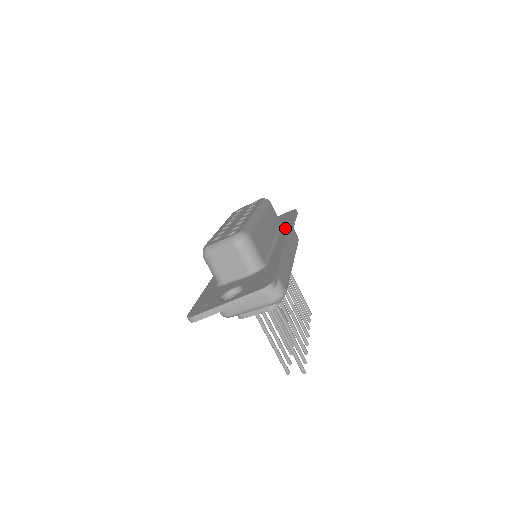
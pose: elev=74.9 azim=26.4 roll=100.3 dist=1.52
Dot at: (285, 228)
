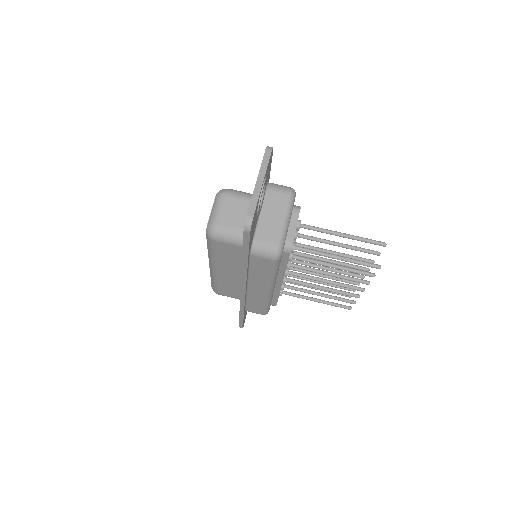
Dot at: occluded
